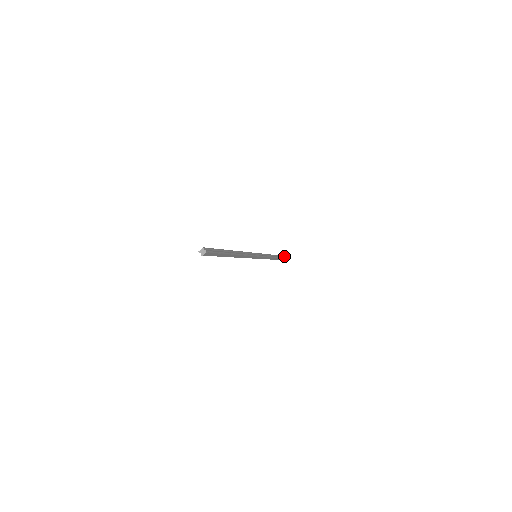
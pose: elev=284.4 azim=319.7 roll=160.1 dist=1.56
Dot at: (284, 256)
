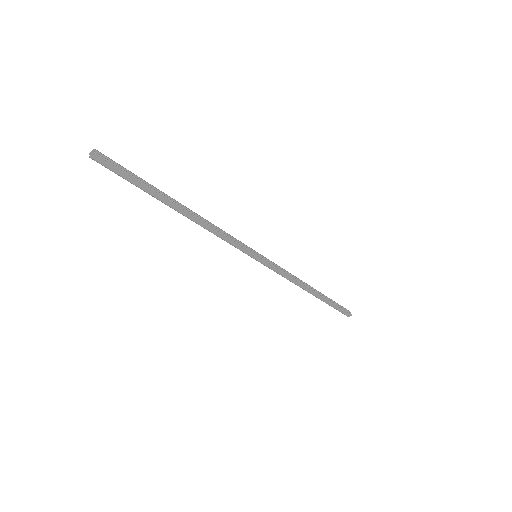
Dot at: (349, 311)
